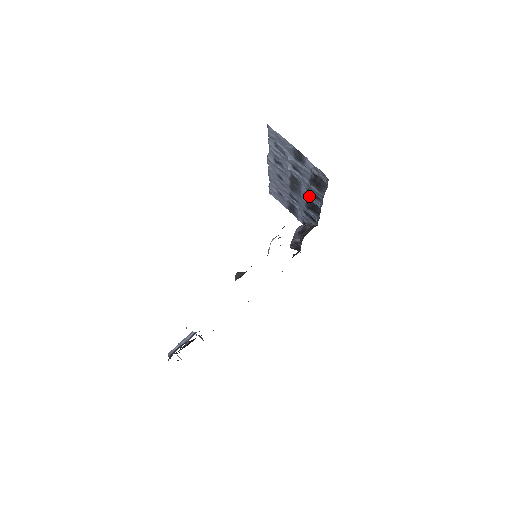
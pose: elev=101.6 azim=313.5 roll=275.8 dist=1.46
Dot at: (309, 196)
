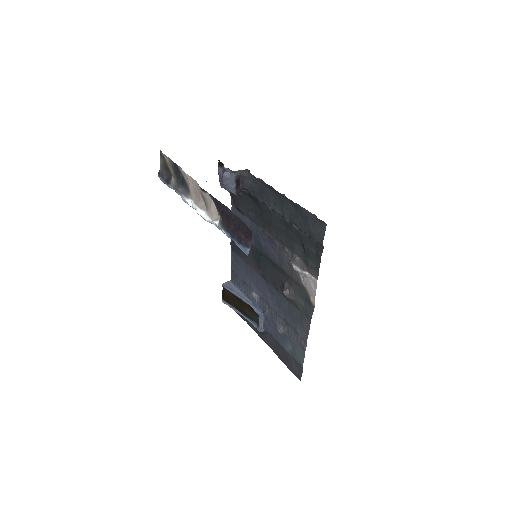
Dot at: occluded
